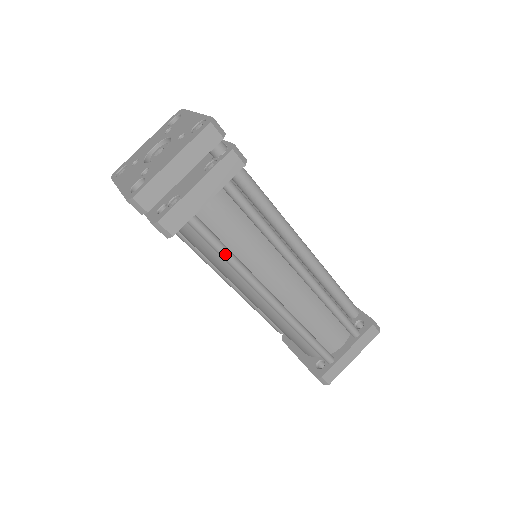
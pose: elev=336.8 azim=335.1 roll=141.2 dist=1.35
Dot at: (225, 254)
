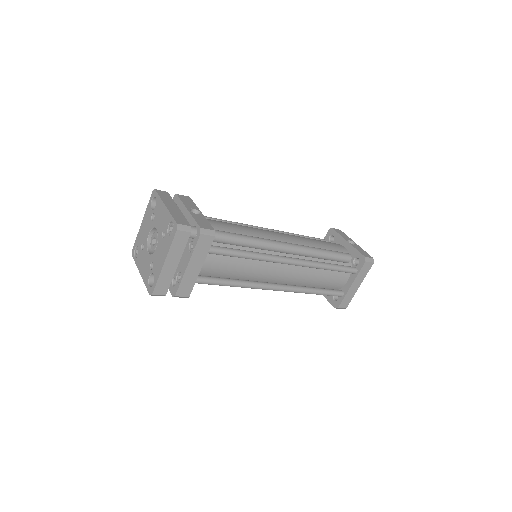
Dot at: (229, 285)
